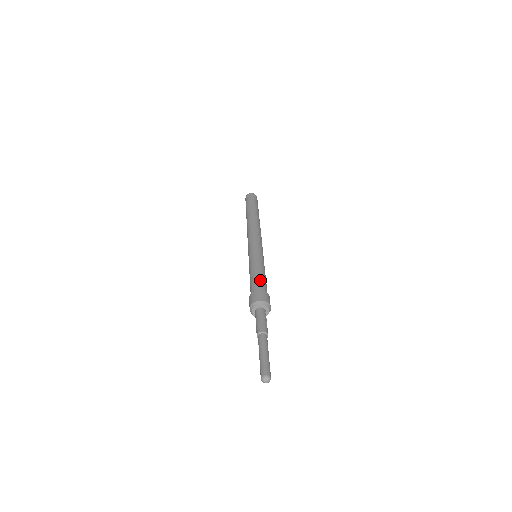
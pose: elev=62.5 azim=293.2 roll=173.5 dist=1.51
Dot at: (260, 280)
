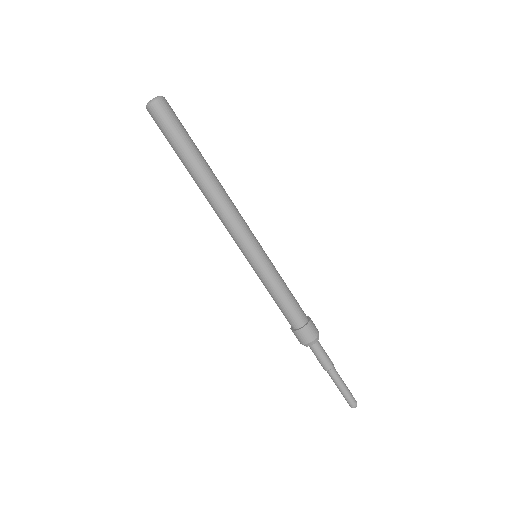
Dot at: (293, 310)
